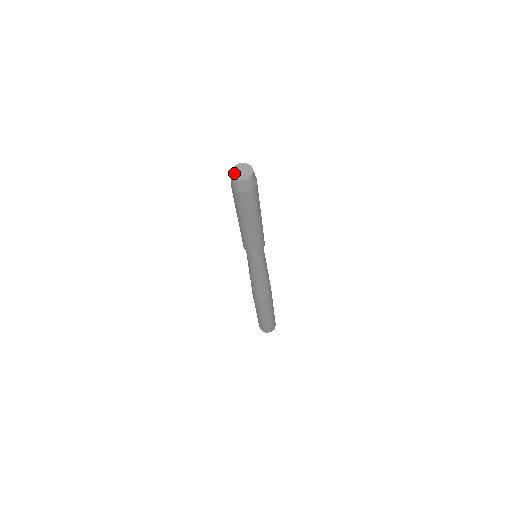
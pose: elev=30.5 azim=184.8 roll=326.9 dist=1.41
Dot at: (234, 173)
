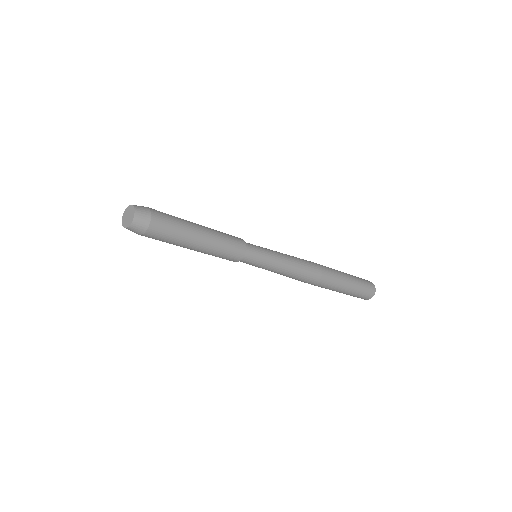
Dot at: (124, 223)
